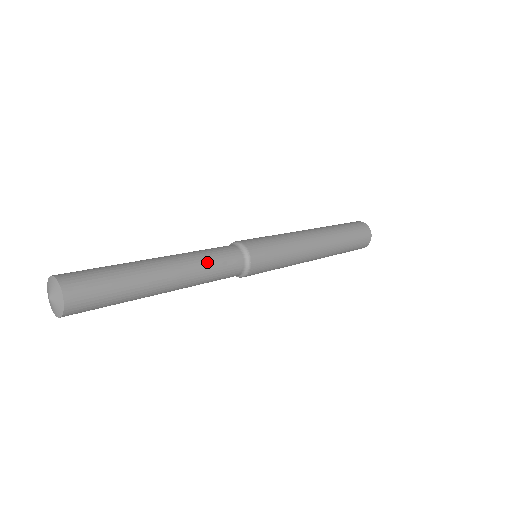
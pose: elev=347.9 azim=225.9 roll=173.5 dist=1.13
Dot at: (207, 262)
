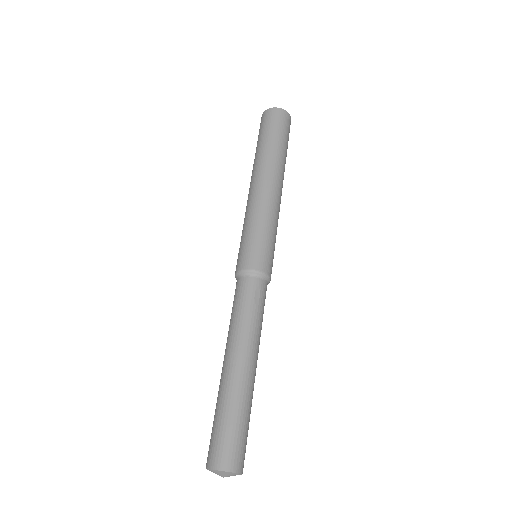
Dot at: (250, 320)
